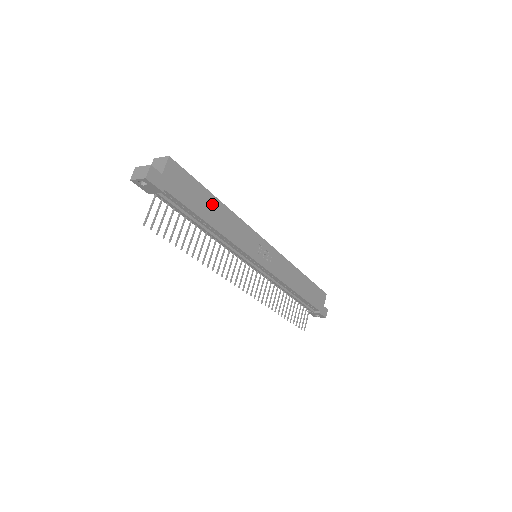
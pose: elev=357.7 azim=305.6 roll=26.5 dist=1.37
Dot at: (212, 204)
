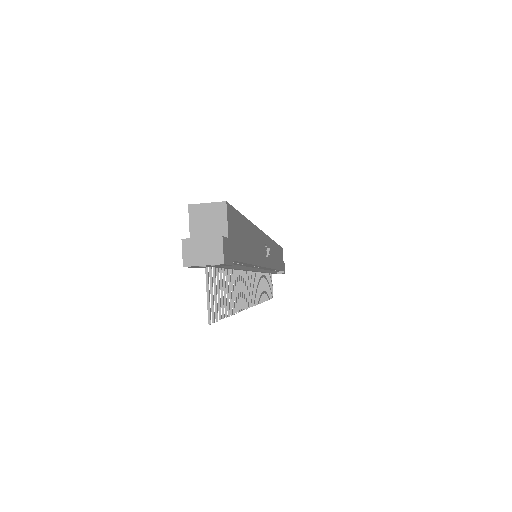
Dot at: (248, 233)
